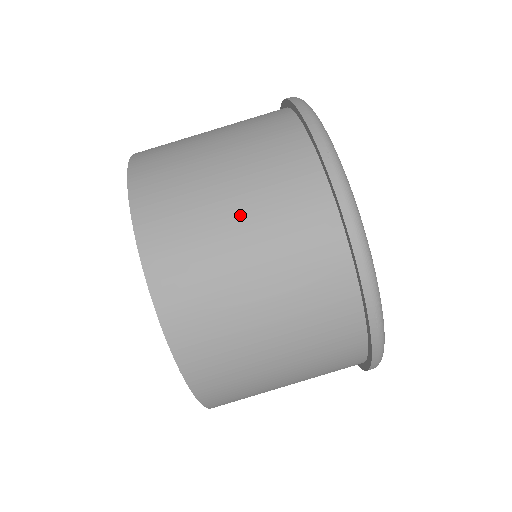
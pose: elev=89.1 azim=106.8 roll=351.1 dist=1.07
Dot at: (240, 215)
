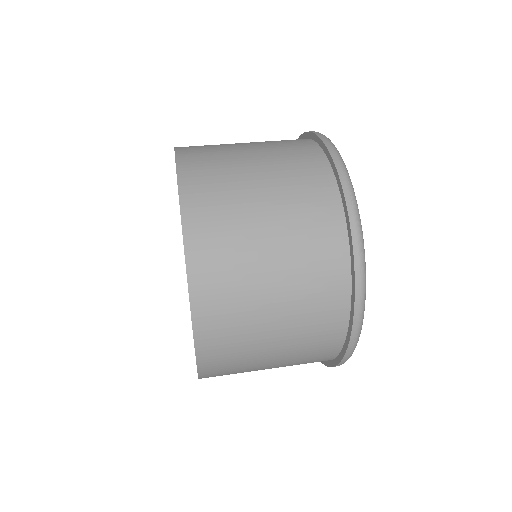
Dot at: occluded
